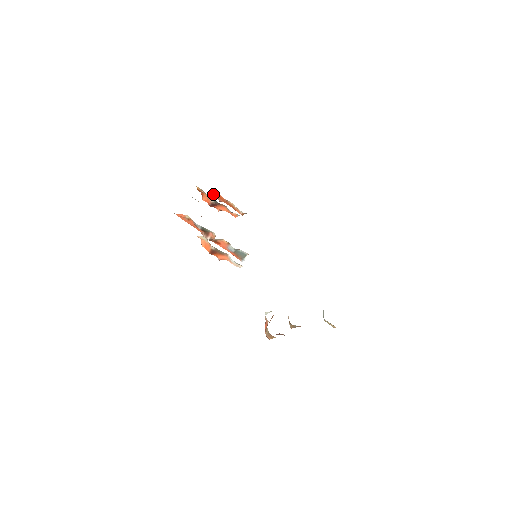
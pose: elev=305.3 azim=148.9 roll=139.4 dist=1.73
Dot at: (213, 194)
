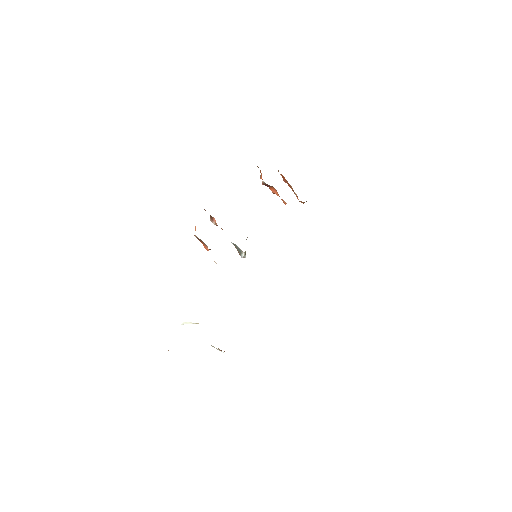
Dot at: occluded
